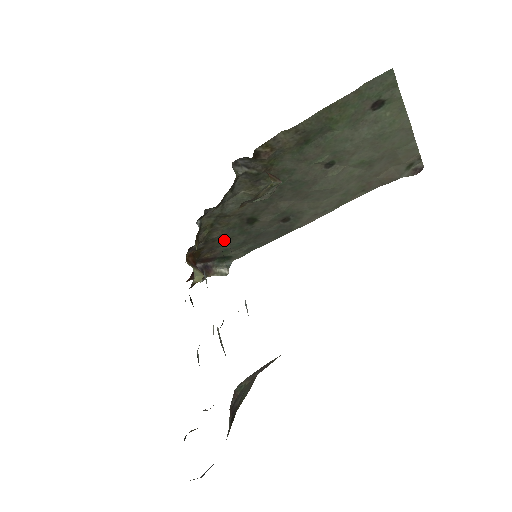
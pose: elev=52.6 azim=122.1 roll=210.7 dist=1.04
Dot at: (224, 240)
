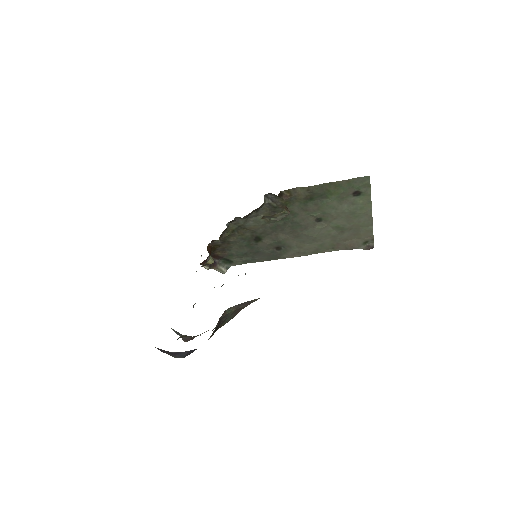
Dot at: (235, 246)
